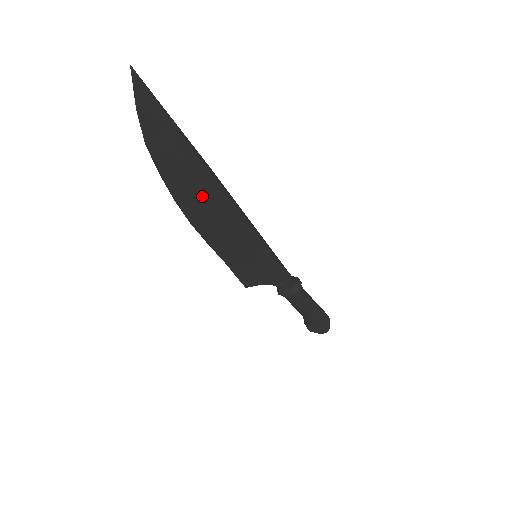
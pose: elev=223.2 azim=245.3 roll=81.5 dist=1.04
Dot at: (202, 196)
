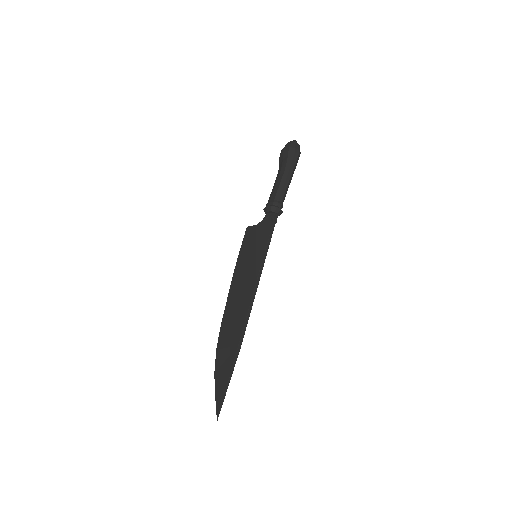
Dot at: (235, 326)
